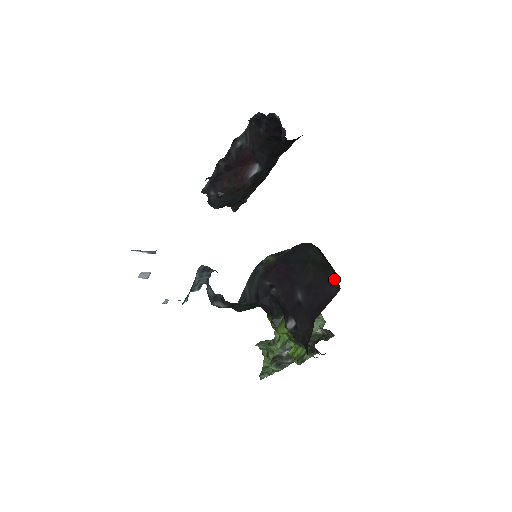
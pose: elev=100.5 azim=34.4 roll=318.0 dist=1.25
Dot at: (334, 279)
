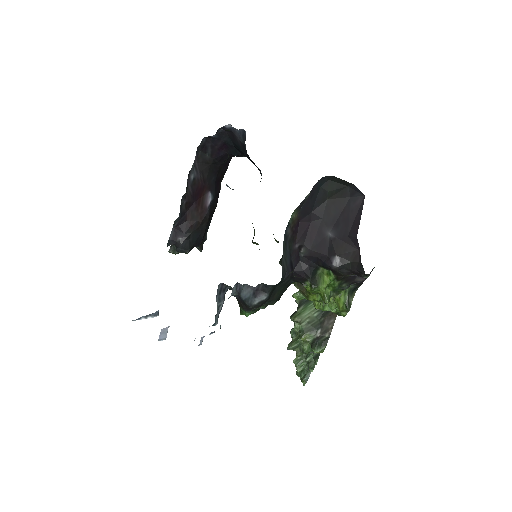
Dot at: (355, 193)
